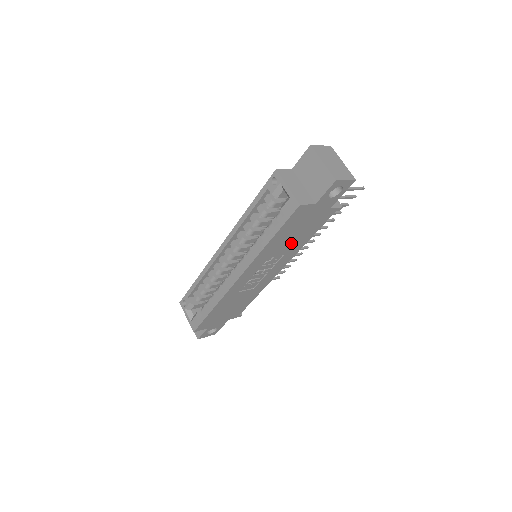
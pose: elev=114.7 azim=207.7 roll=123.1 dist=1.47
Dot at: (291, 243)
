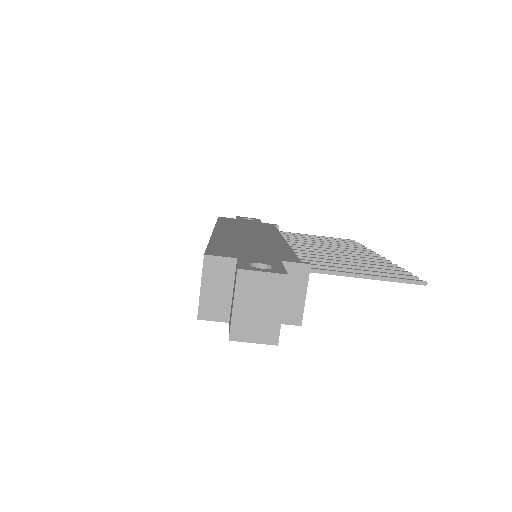
Dot at: occluded
